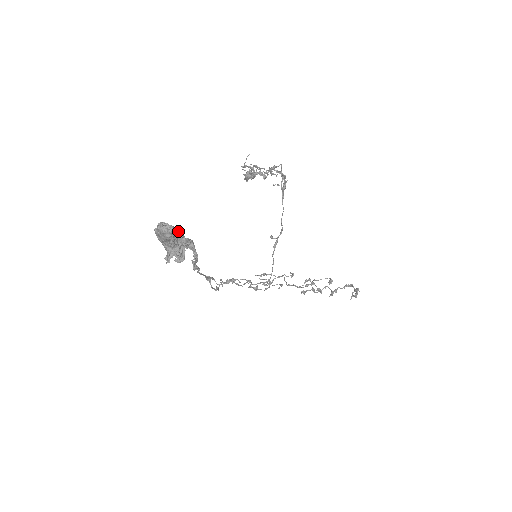
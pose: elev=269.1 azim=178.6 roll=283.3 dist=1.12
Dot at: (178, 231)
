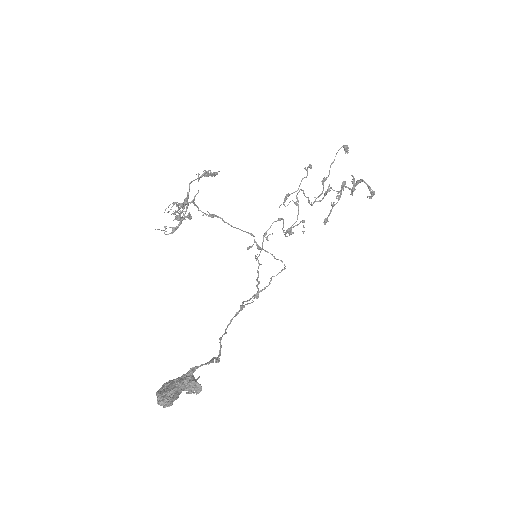
Dot at: (173, 390)
